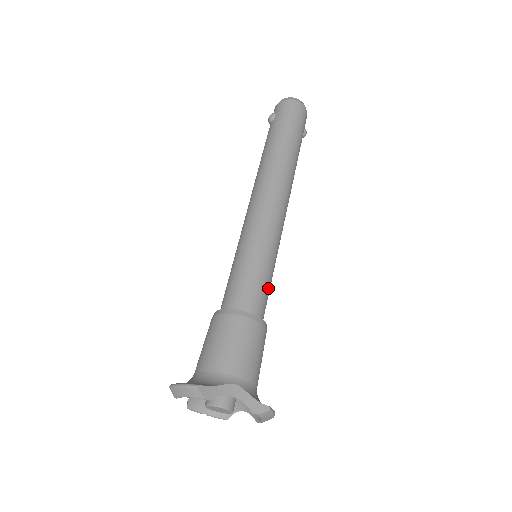
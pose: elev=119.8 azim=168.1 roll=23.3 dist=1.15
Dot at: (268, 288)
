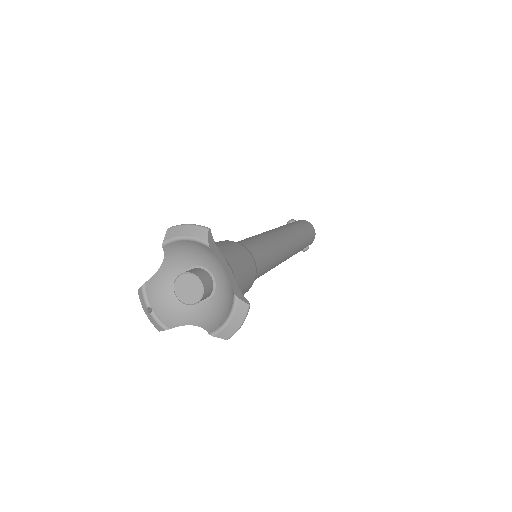
Dot at: (263, 269)
